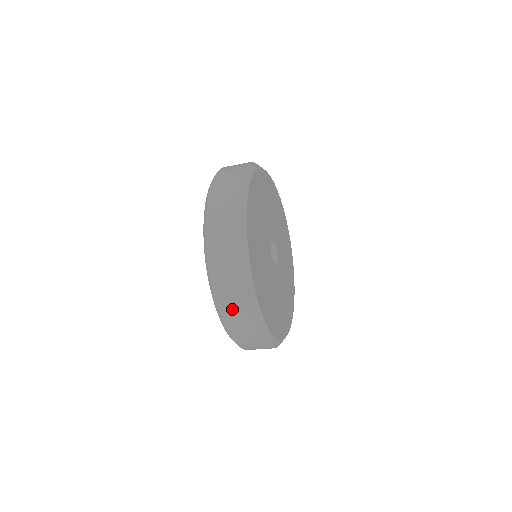
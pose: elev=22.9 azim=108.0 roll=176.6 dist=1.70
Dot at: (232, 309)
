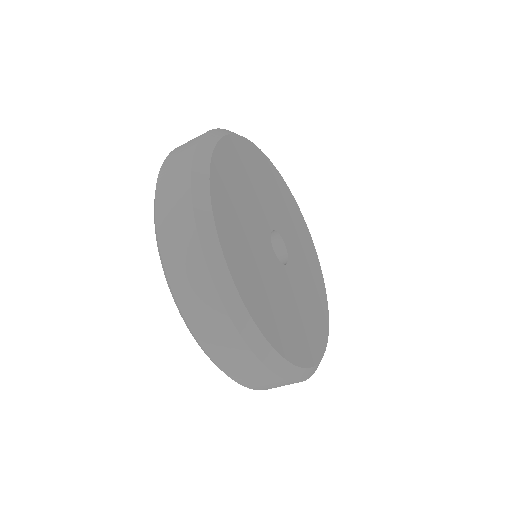
Dot at: (263, 383)
